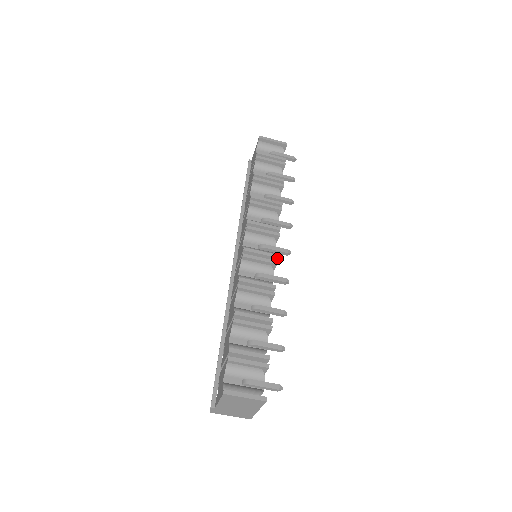
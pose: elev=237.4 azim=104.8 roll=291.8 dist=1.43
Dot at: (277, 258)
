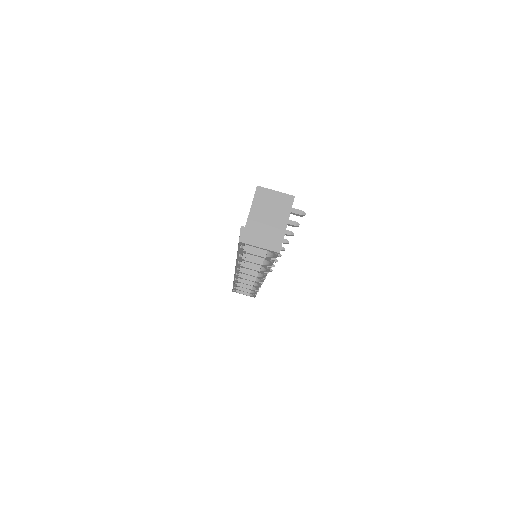
Dot at: occluded
